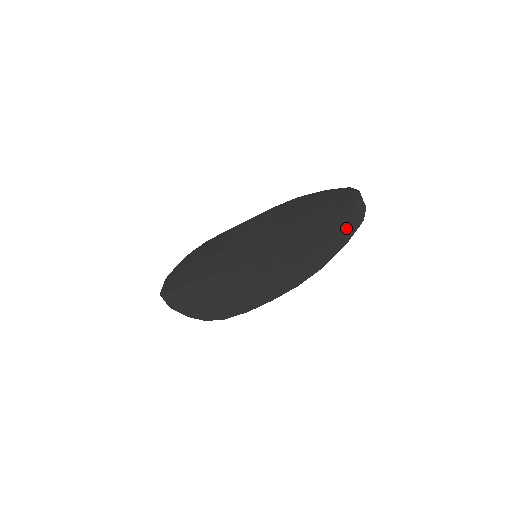
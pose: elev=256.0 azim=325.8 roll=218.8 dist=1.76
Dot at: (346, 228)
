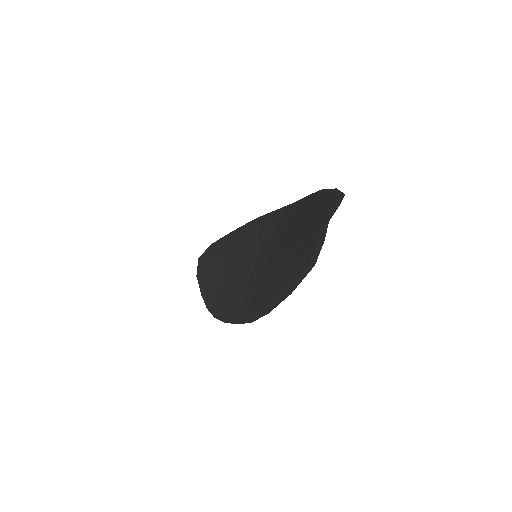
Dot at: (299, 266)
